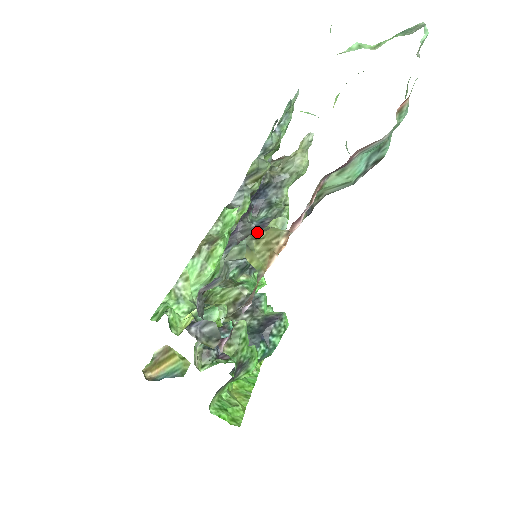
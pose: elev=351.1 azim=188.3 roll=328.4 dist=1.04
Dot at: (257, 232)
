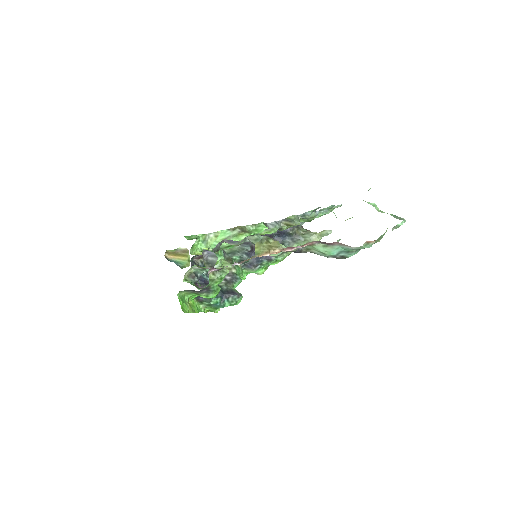
Dot at: (271, 238)
